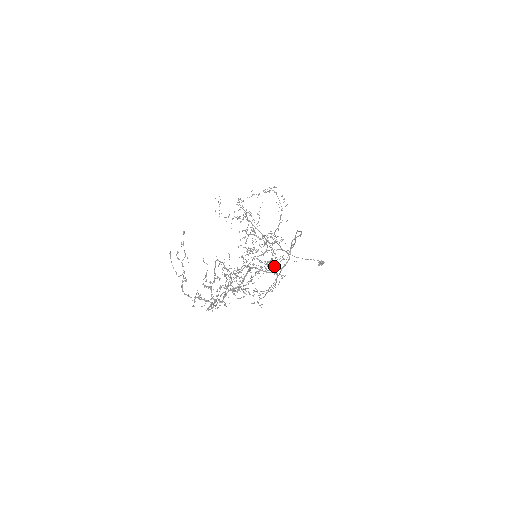
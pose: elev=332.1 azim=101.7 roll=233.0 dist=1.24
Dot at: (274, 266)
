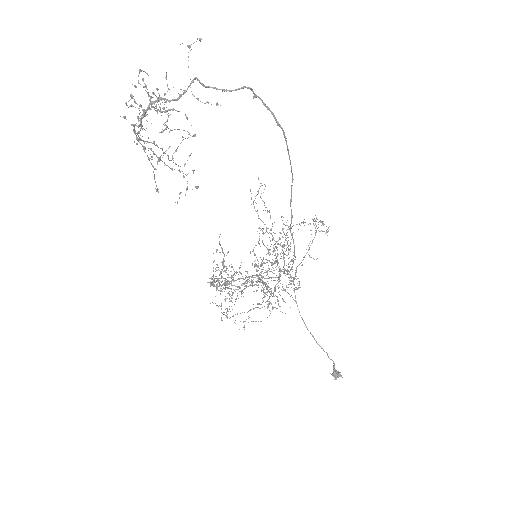
Dot at: occluded
